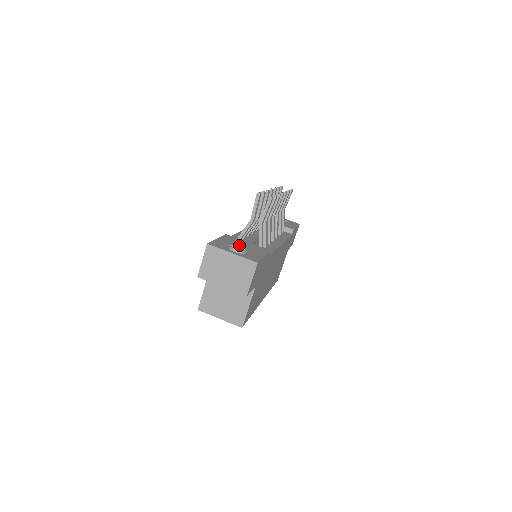
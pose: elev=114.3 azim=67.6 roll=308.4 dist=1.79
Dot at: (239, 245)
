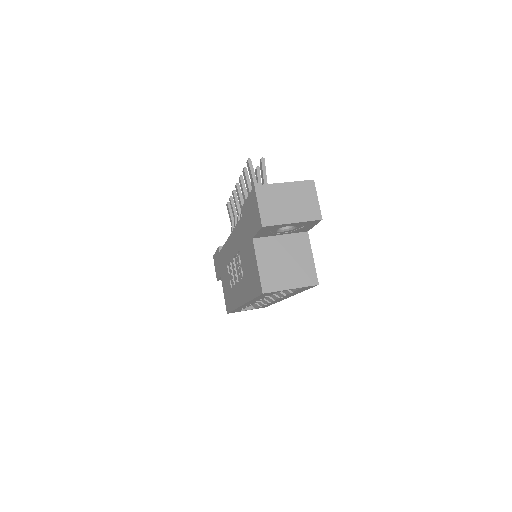
Dot at: occluded
